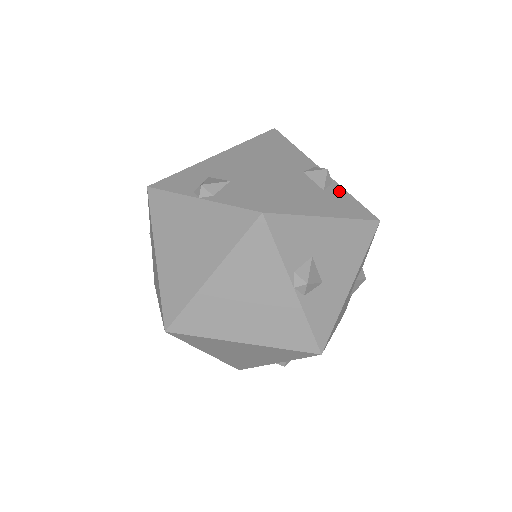
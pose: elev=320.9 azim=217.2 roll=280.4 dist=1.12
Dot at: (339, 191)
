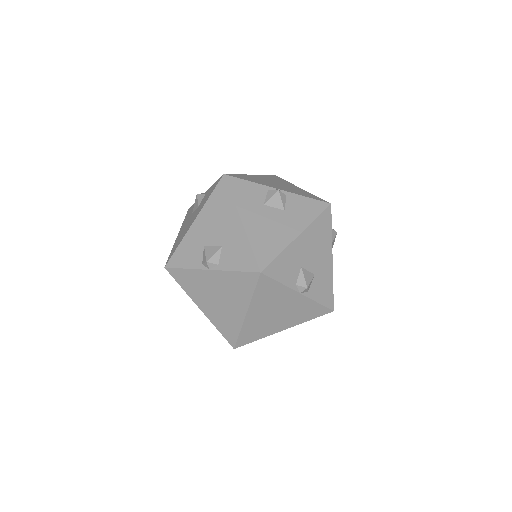
Dot at: (294, 200)
